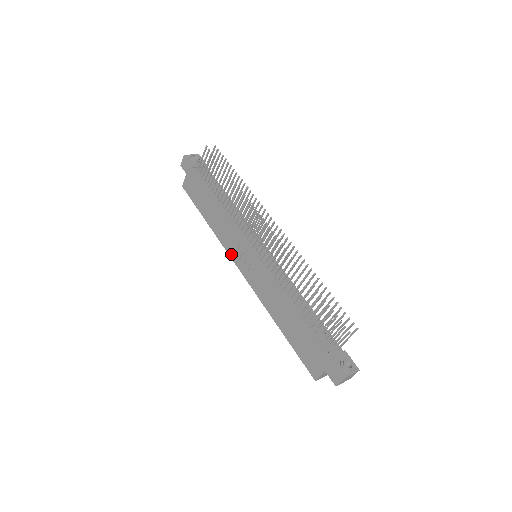
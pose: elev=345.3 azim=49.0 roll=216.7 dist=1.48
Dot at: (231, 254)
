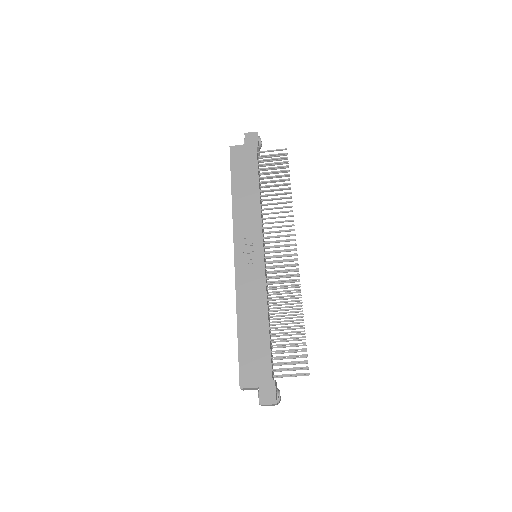
Dot at: (237, 235)
